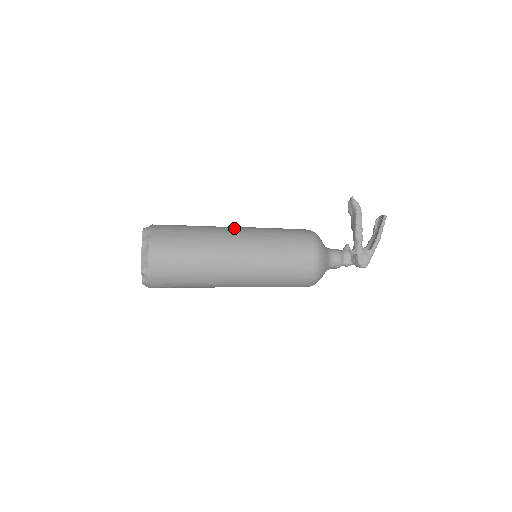
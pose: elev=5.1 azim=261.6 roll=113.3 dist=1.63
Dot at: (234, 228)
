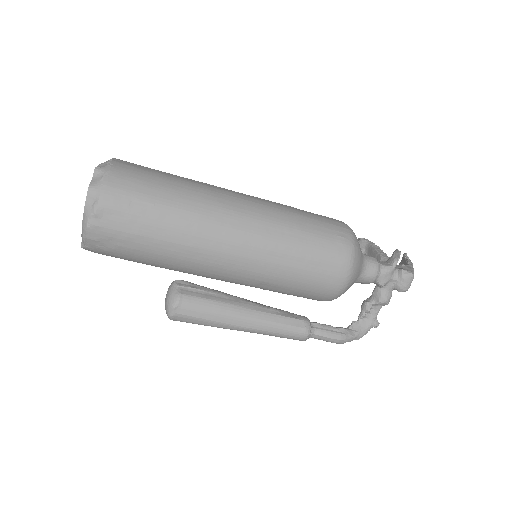
Dot at: occluded
